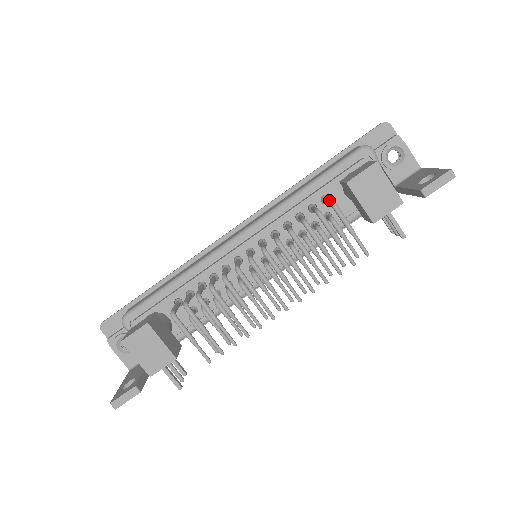
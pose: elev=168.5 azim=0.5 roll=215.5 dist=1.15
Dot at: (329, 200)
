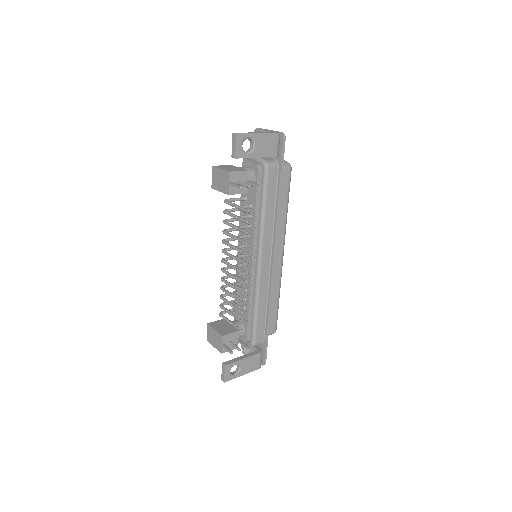
Dot at: occluded
